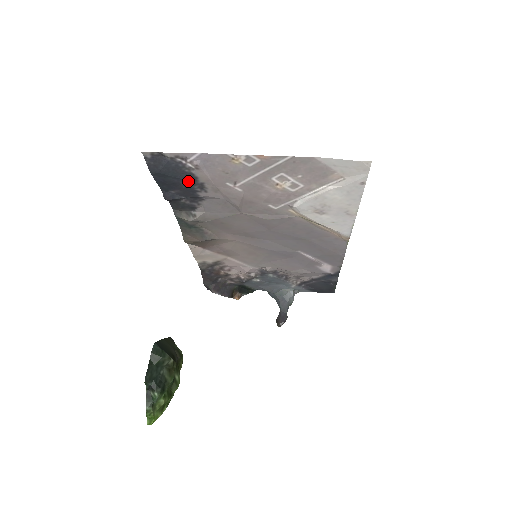
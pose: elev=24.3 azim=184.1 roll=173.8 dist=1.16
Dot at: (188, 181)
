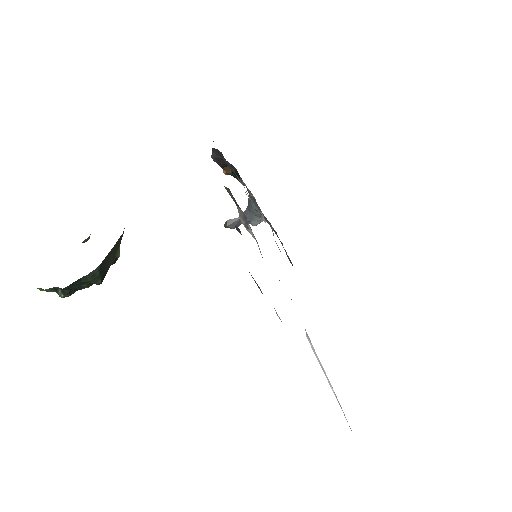
Dot at: occluded
